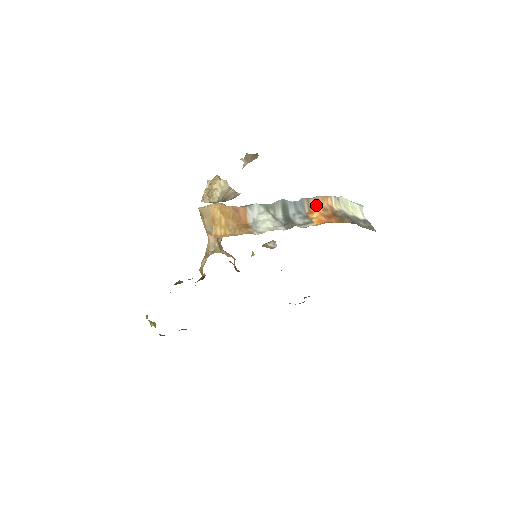
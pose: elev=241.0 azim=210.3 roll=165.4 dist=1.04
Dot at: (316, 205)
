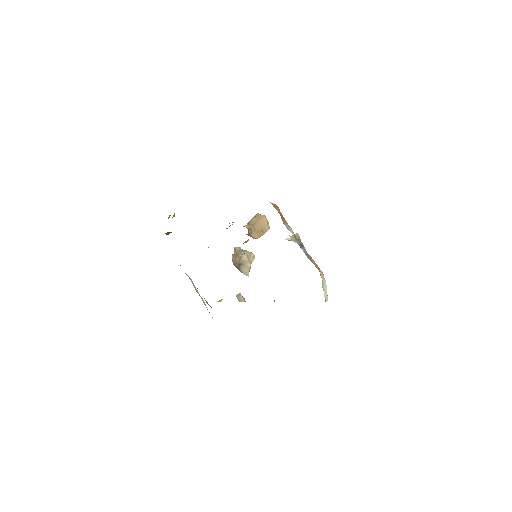
Dot at: (314, 264)
